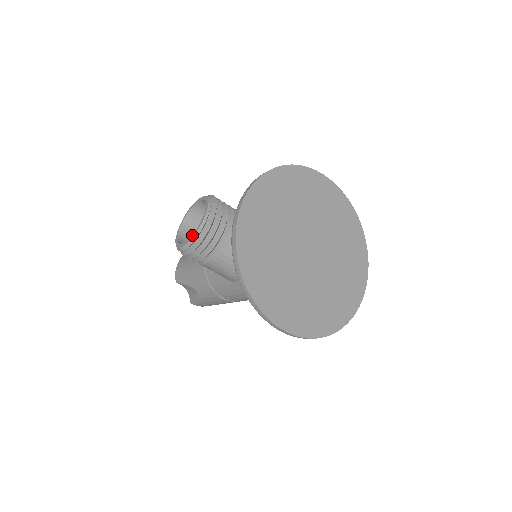
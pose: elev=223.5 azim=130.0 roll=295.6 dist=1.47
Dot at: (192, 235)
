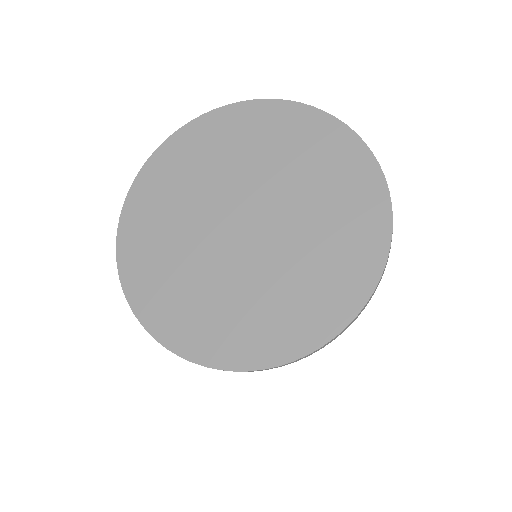
Dot at: occluded
